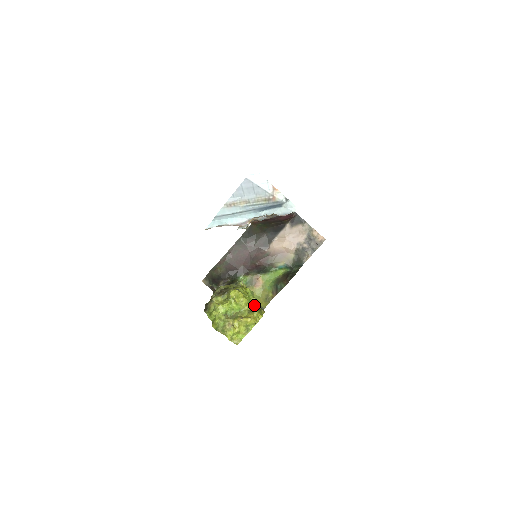
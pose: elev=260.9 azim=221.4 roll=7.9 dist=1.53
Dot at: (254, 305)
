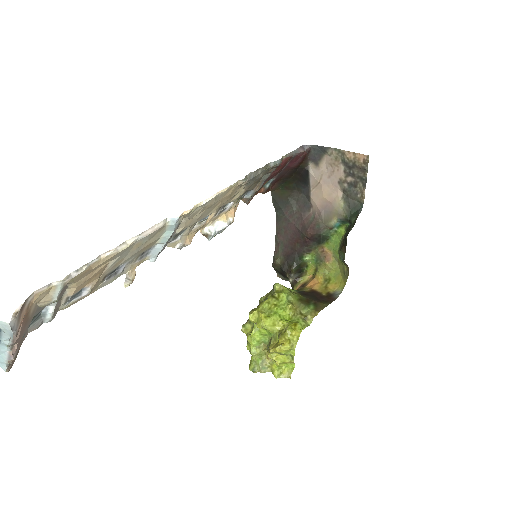
Dot at: (293, 315)
